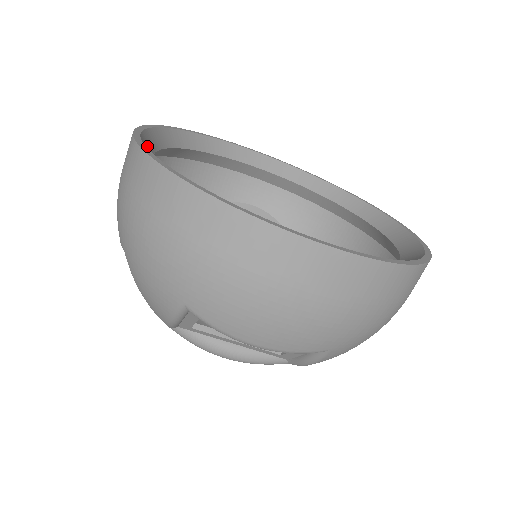
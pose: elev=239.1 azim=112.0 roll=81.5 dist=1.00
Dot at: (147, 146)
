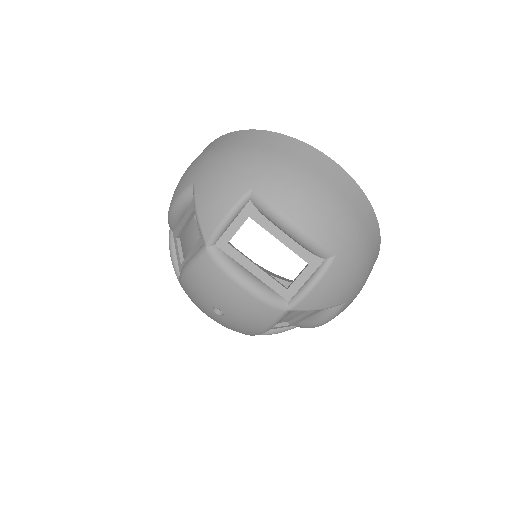
Dot at: occluded
